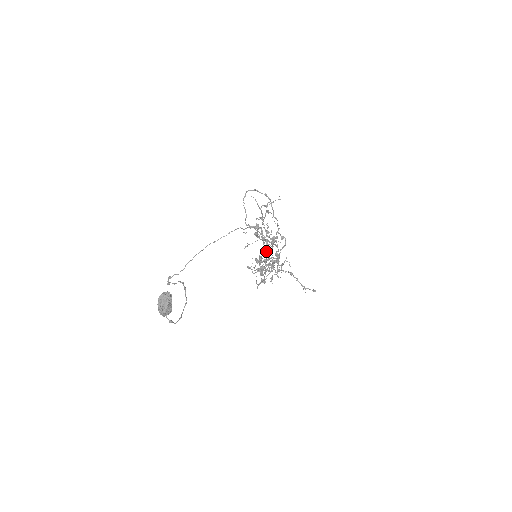
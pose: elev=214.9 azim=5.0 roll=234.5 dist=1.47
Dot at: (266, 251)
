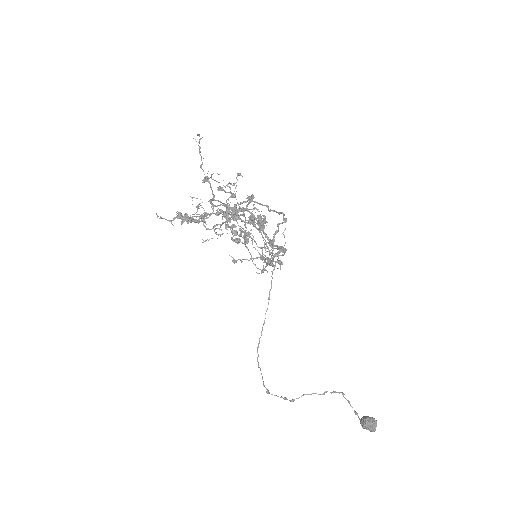
Dot at: occluded
